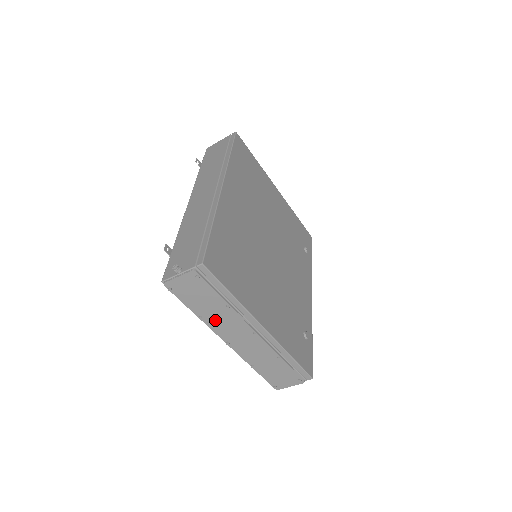
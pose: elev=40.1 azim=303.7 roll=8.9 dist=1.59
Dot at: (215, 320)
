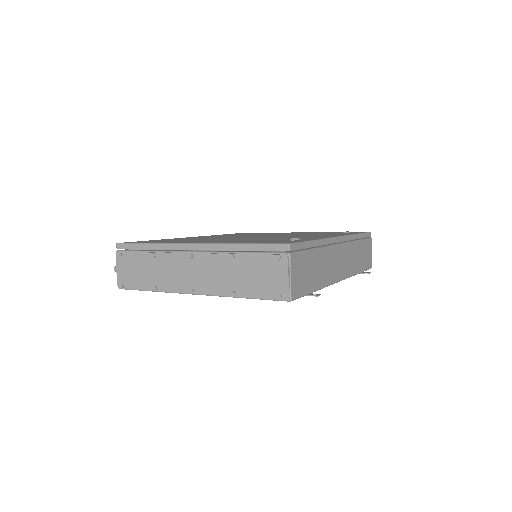
Dot at: (164, 279)
